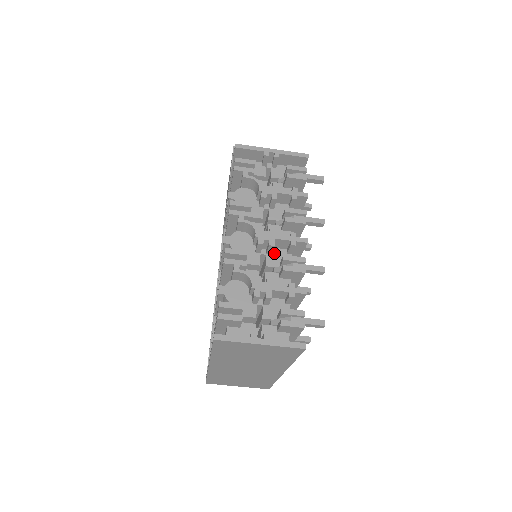
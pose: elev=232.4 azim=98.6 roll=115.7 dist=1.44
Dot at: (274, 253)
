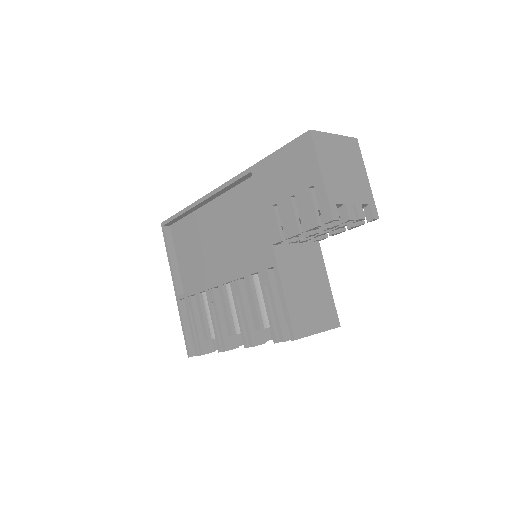
Dot at: occluded
